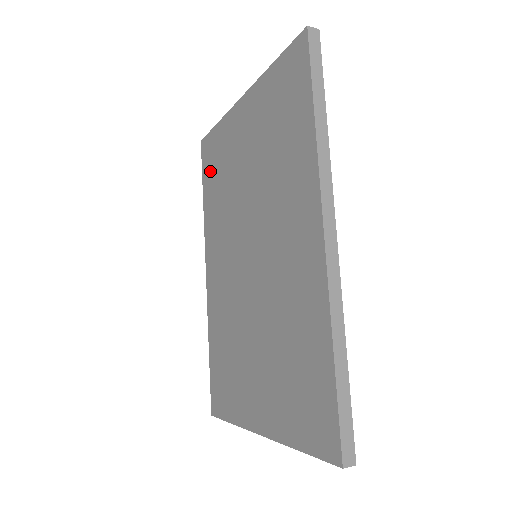
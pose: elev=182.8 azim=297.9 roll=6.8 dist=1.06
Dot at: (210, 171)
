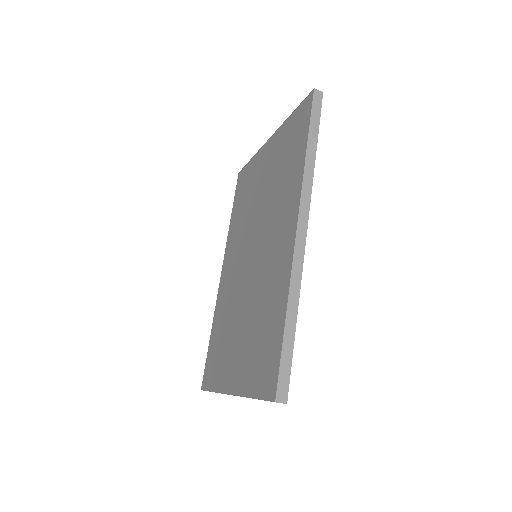
Dot at: (240, 195)
